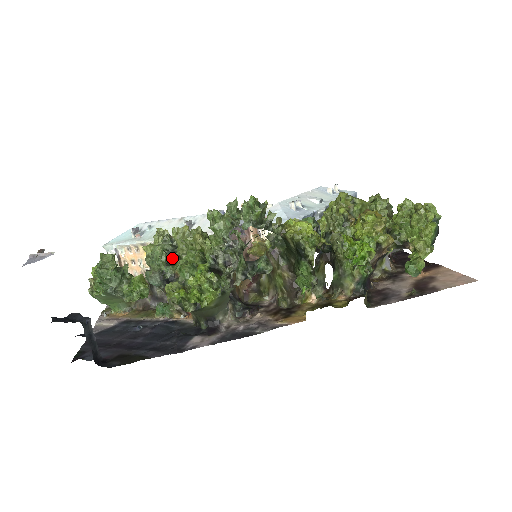
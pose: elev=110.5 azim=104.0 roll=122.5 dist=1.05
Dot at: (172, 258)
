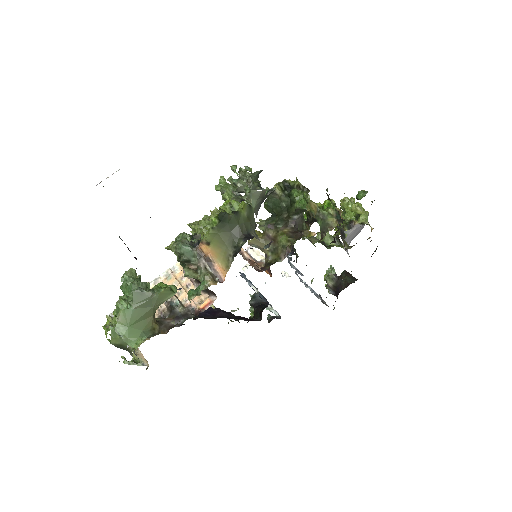
Dot at: occluded
